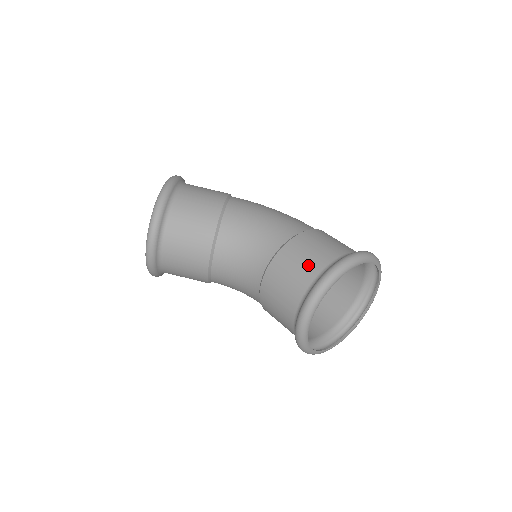
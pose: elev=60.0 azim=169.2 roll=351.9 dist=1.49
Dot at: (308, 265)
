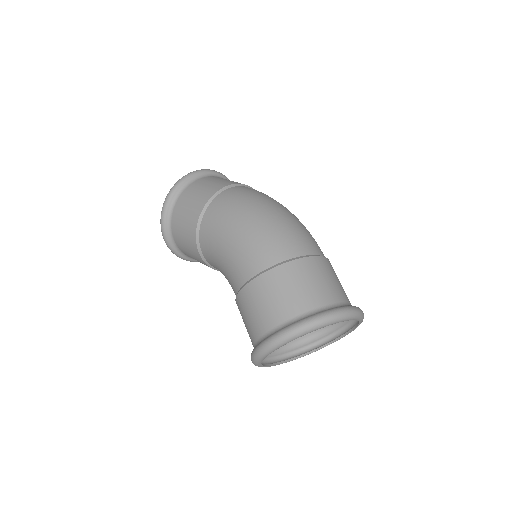
Dot at: (248, 333)
